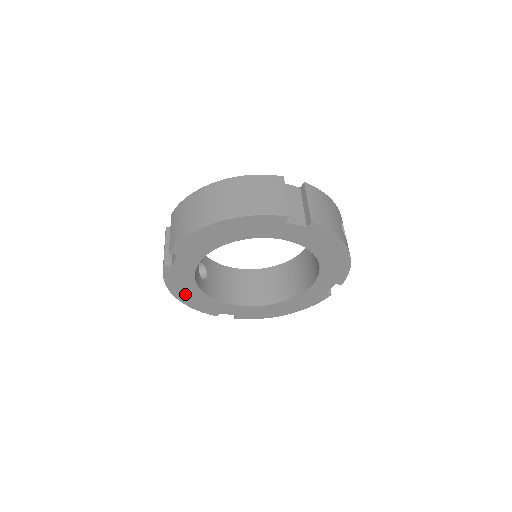
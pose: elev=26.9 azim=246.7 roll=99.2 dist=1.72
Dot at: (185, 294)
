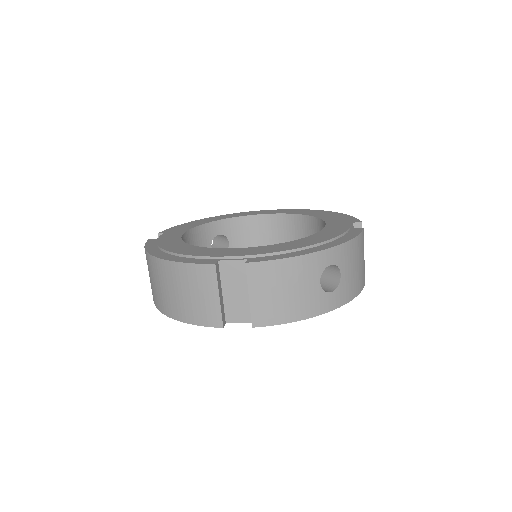
Dot at: occluded
